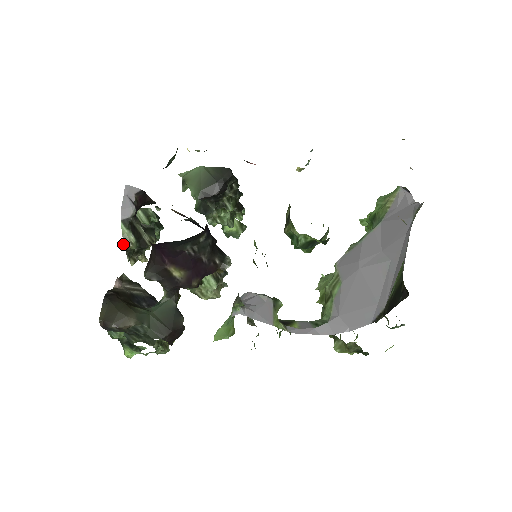
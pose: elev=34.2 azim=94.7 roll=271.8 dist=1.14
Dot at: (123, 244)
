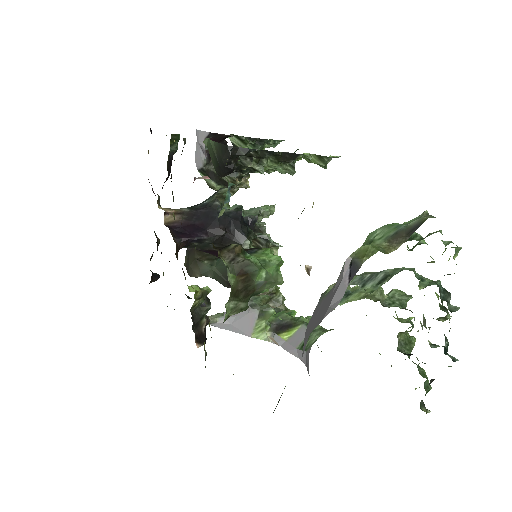
Dot at: (209, 187)
